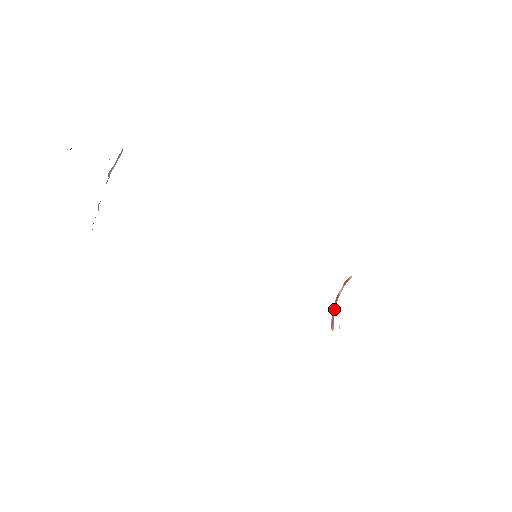
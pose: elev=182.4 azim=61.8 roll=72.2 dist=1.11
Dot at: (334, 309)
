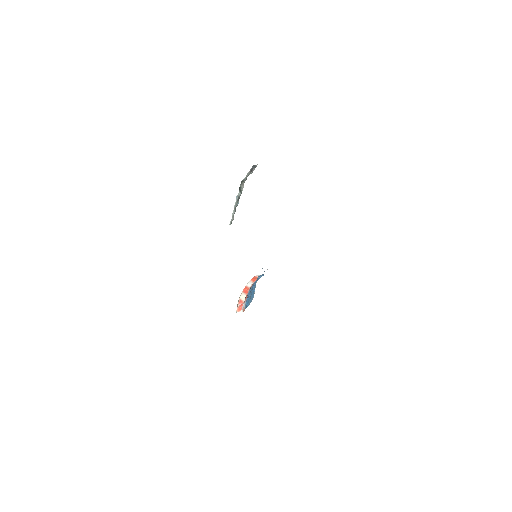
Dot at: (243, 297)
